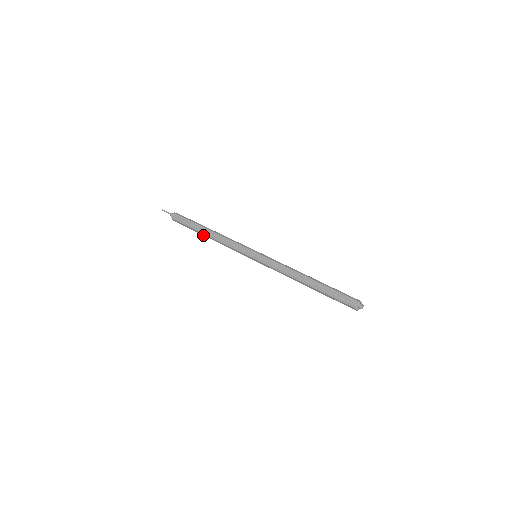
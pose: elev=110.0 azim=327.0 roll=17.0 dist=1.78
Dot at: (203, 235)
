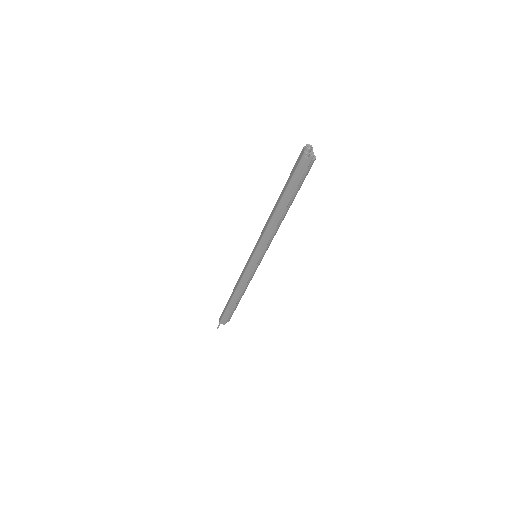
Dot at: (236, 302)
